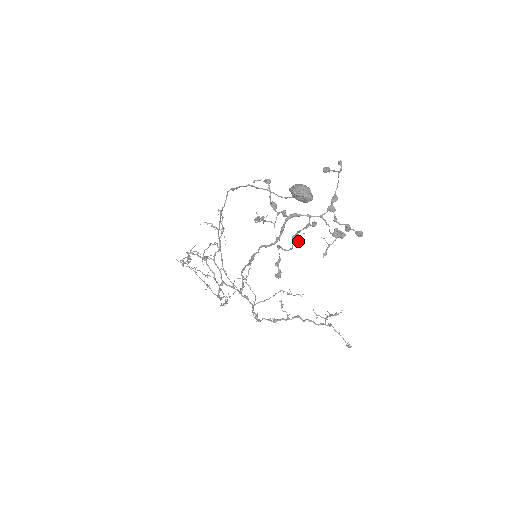
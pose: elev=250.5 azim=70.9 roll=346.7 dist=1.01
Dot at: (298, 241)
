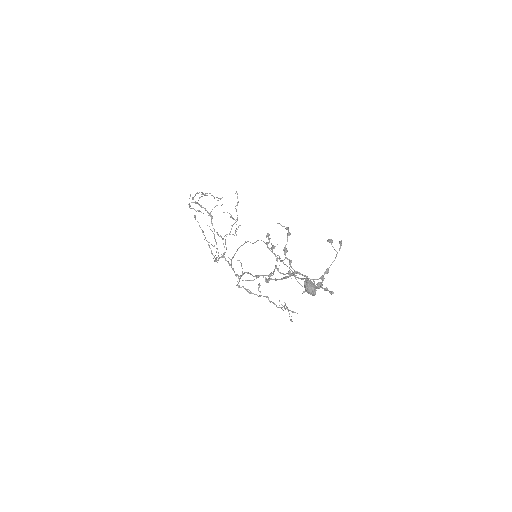
Dot at: (291, 278)
